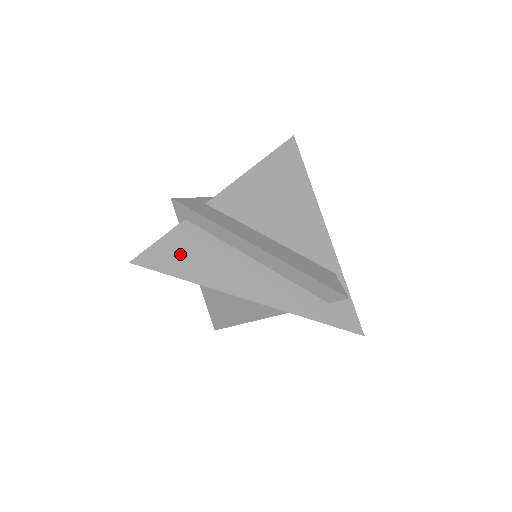
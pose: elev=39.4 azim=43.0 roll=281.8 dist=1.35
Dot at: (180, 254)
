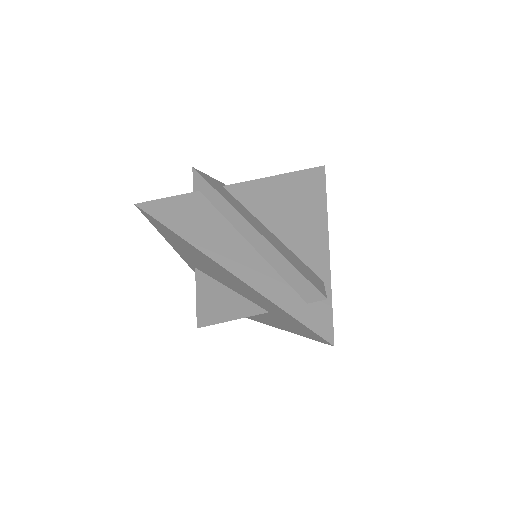
Dot at: (182, 214)
